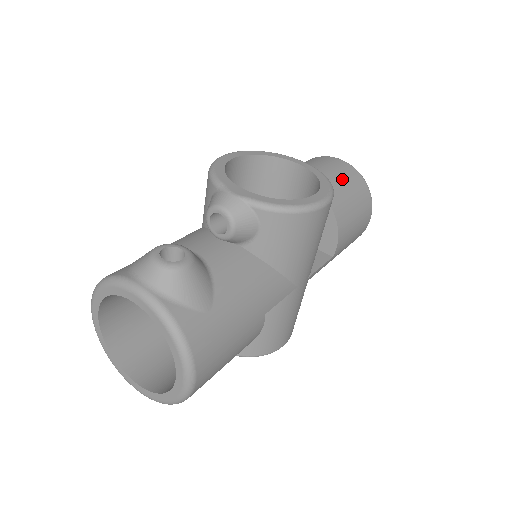
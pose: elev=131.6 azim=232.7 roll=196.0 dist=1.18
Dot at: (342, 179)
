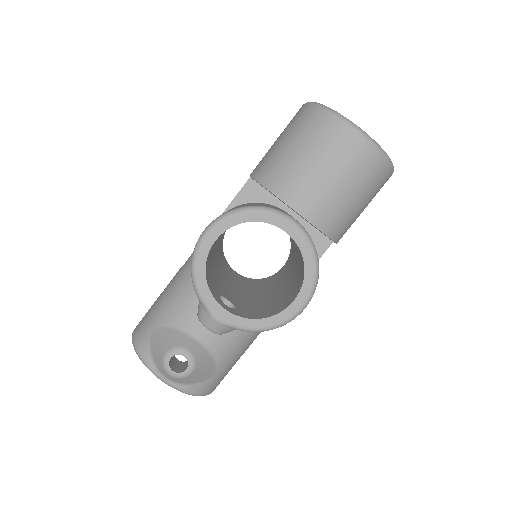
Dot at: (350, 184)
